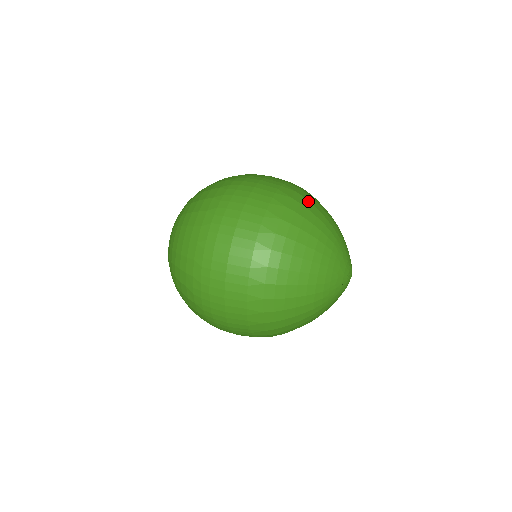
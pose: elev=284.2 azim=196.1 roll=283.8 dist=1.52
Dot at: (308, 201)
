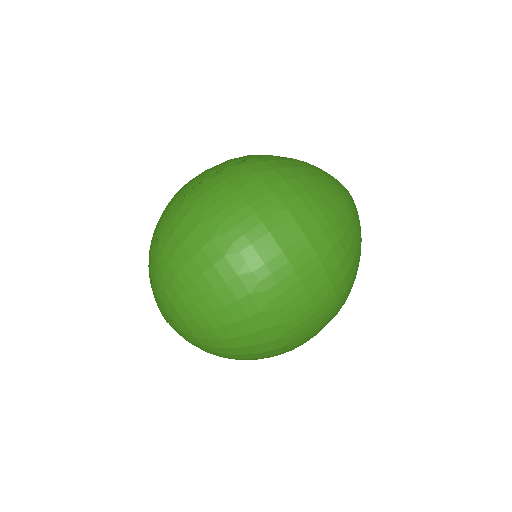
Dot at: (312, 191)
